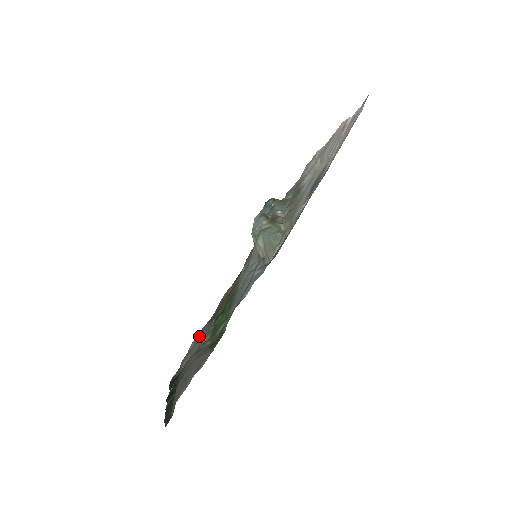
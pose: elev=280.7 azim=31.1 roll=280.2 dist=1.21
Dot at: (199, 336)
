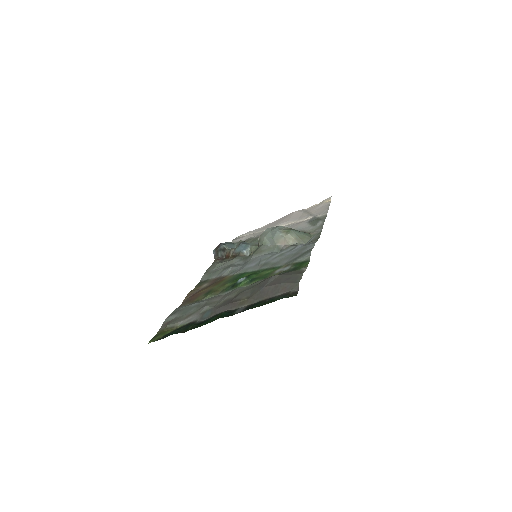
Dot at: (187, 307)
